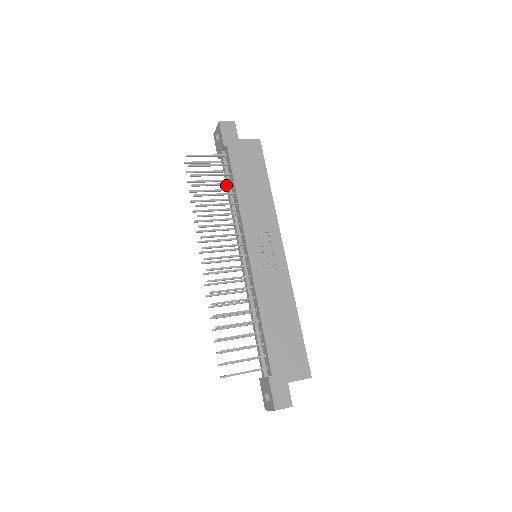
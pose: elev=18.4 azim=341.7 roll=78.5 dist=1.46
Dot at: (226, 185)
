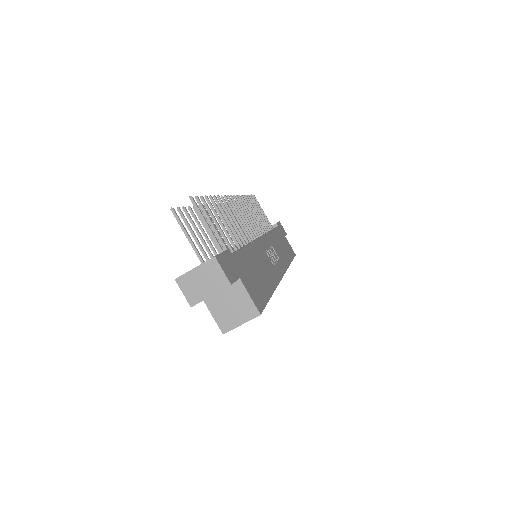
Dot at: occluded
